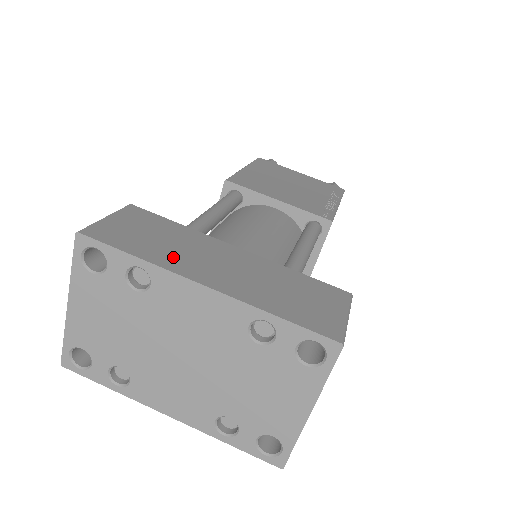
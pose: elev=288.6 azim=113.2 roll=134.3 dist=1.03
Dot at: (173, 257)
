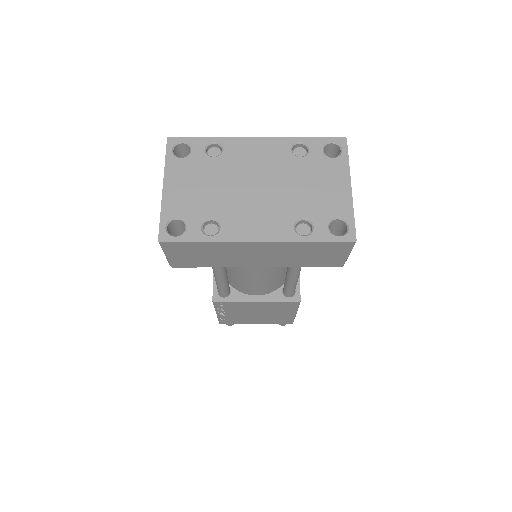
Dot at: occluded
